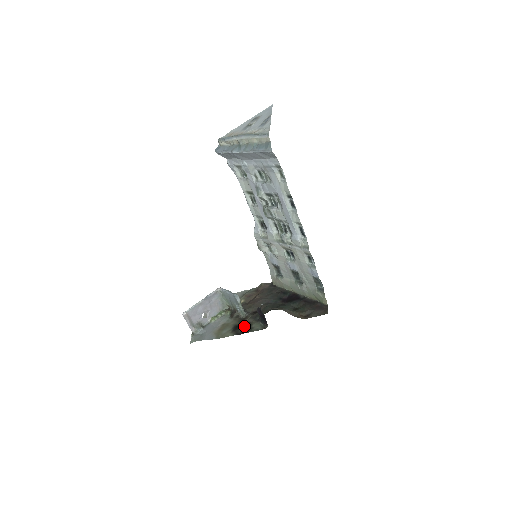
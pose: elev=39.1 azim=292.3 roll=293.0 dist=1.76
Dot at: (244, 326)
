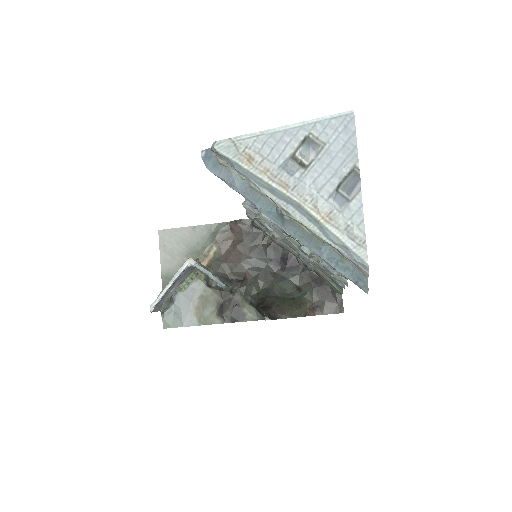
Dot at: (233, 309)
